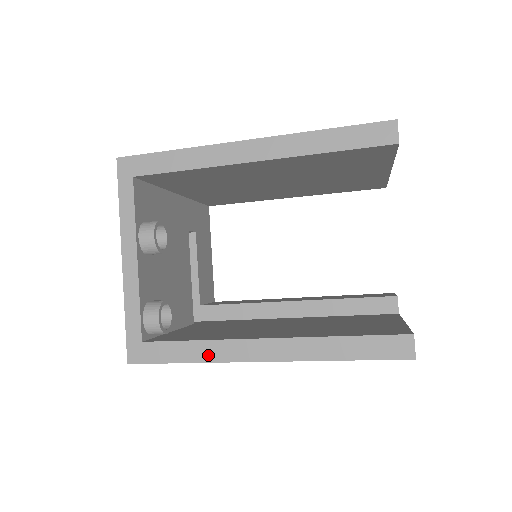
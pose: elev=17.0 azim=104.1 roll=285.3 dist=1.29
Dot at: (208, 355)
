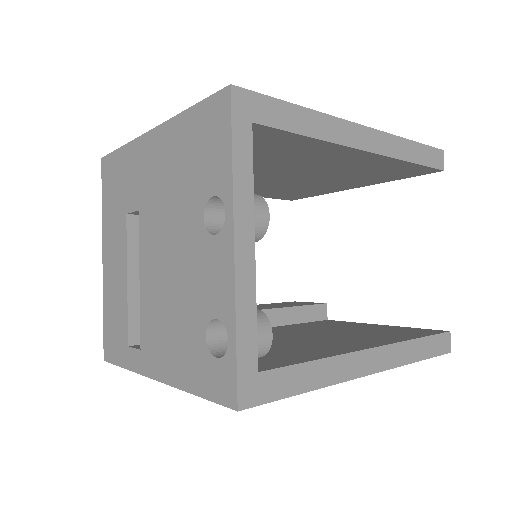
Dot at: (329, 376)
